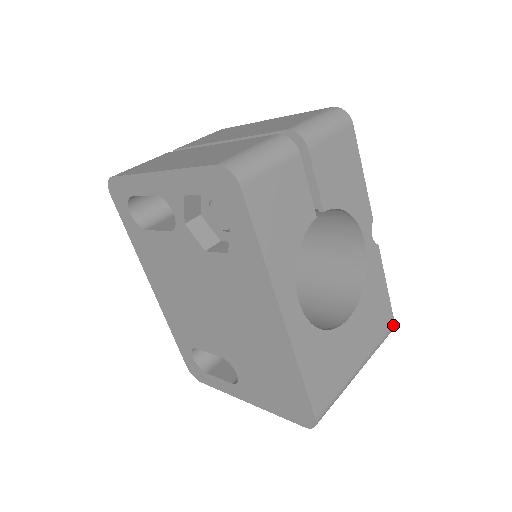
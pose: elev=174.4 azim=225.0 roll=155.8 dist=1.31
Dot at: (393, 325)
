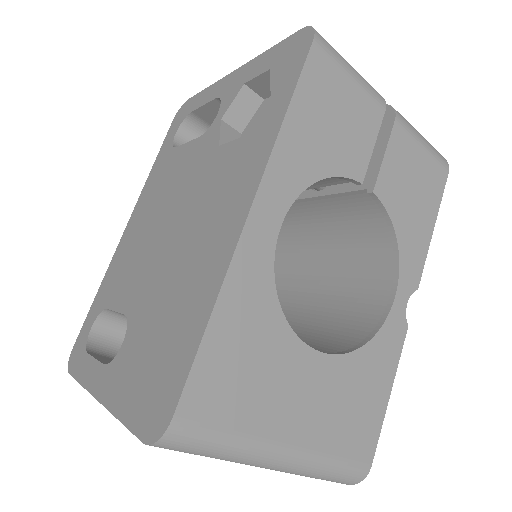
Dot at: (367, 468)
